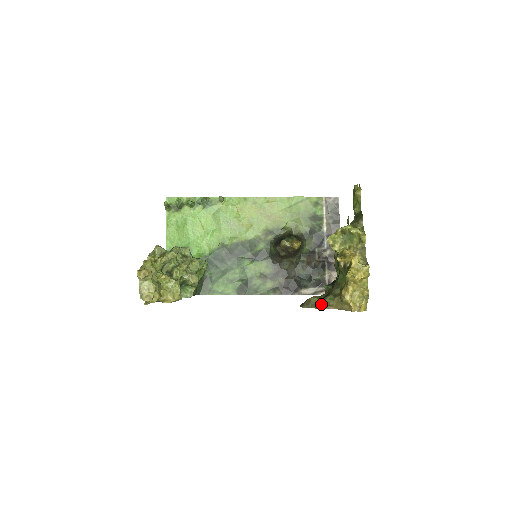
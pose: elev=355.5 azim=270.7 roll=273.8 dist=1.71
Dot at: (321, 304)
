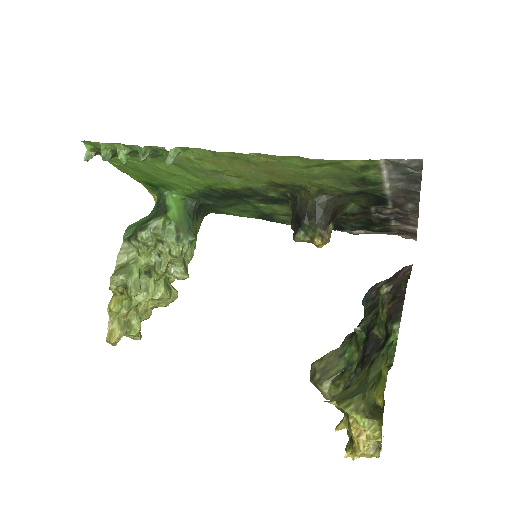
Dot at: occluded
